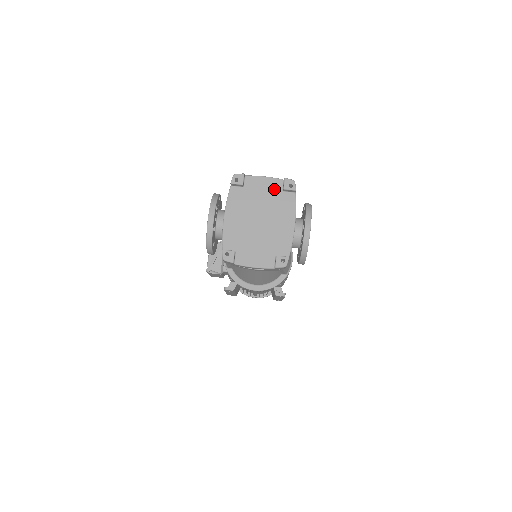
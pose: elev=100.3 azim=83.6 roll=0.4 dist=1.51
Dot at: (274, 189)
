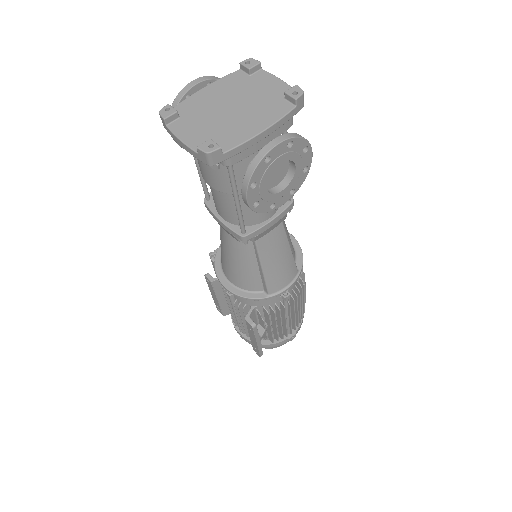
Dot at: (277, 92)
